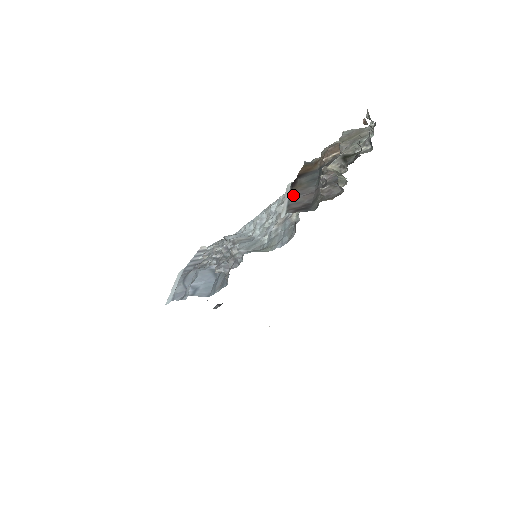
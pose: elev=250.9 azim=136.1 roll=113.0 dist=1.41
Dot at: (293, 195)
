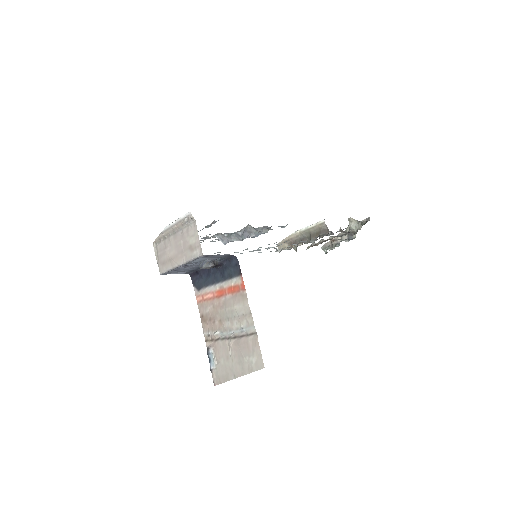
Dot at: occluded
